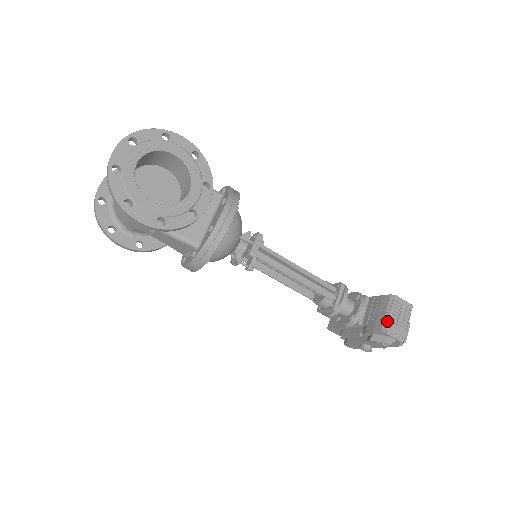
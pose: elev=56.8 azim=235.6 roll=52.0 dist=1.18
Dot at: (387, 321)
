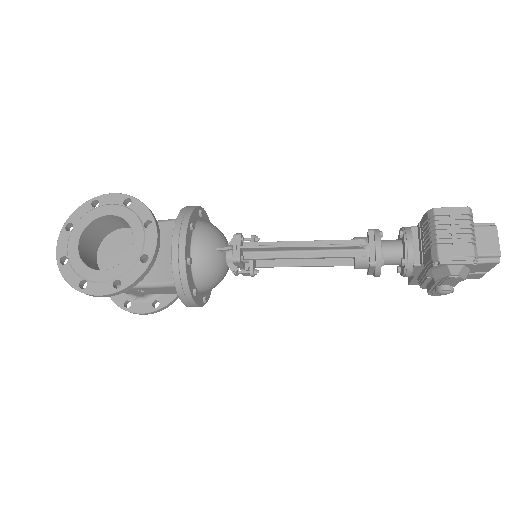
Dot at: (434, 247)
